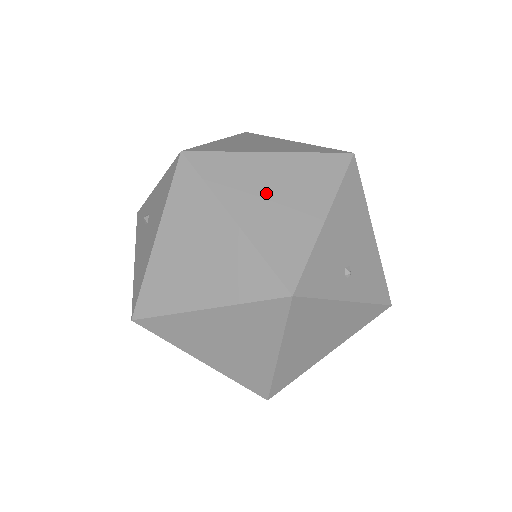
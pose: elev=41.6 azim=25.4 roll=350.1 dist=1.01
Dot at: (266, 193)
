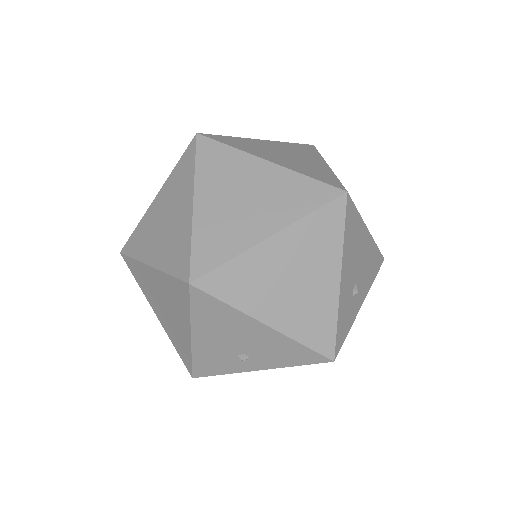
Dot at: (160, 302)
